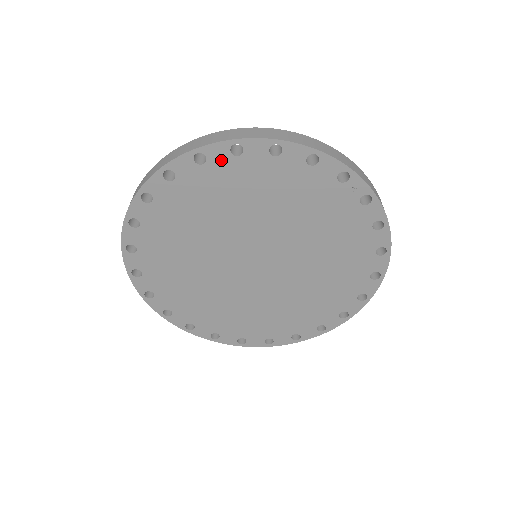
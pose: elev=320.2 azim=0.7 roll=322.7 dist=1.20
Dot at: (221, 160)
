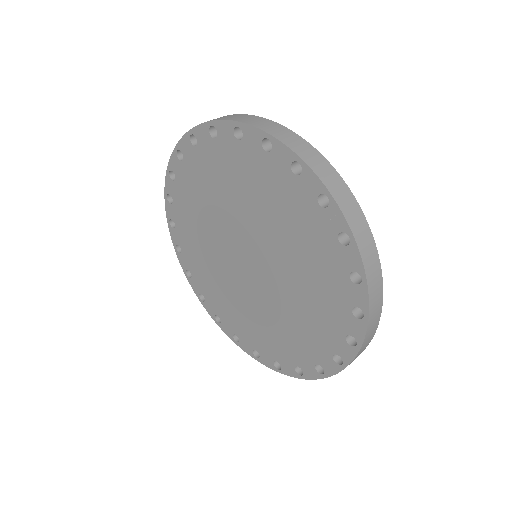
Dot at: (227, 139)
